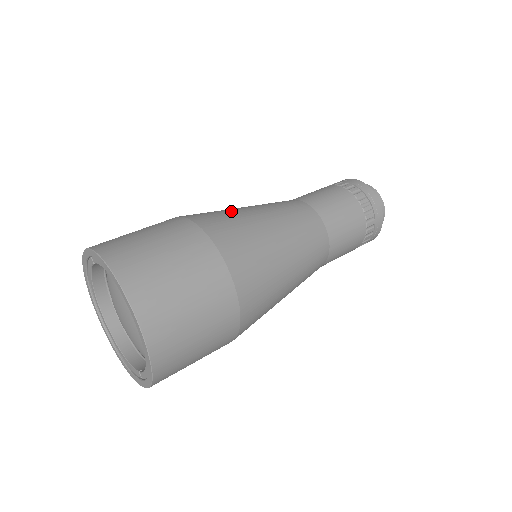
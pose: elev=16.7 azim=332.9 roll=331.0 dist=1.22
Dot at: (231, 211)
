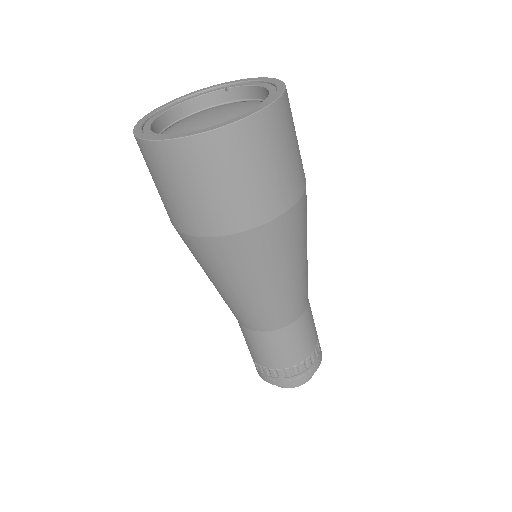
Dot at: occluded
